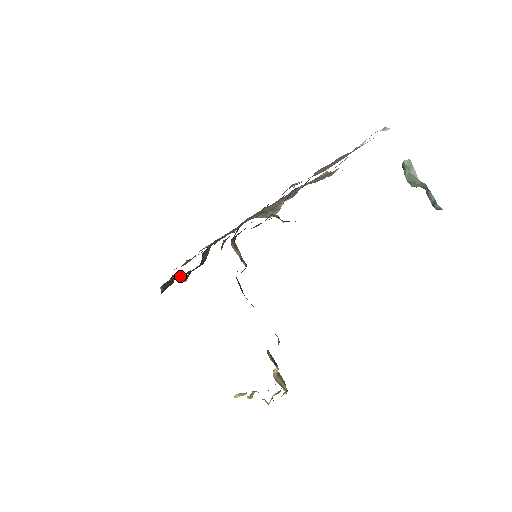
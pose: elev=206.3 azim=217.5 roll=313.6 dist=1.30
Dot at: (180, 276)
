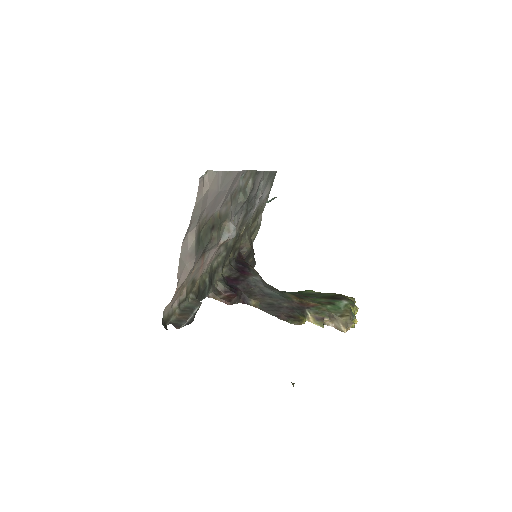
Dot at: occluded
